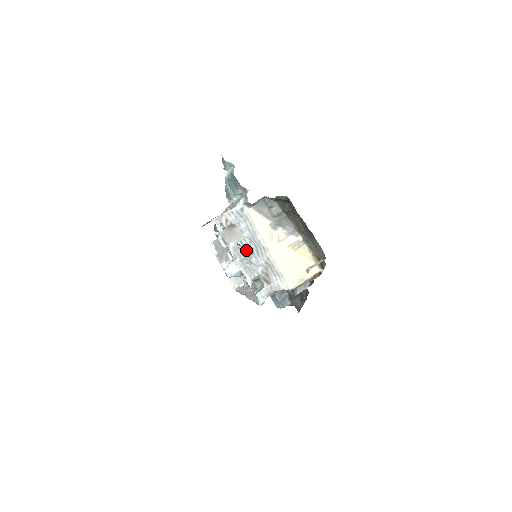
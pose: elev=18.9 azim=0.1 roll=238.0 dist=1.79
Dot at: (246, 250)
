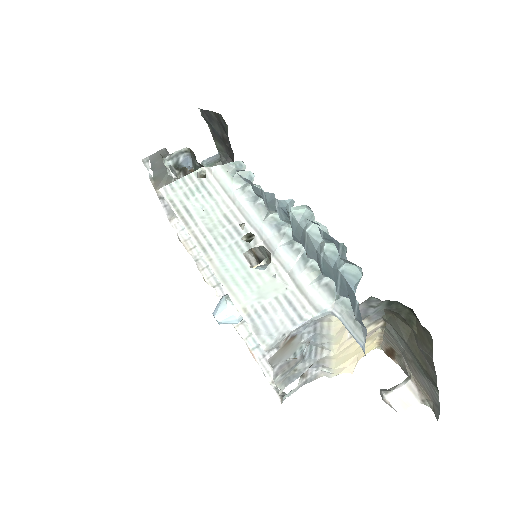
Dot at: (296, 360)
